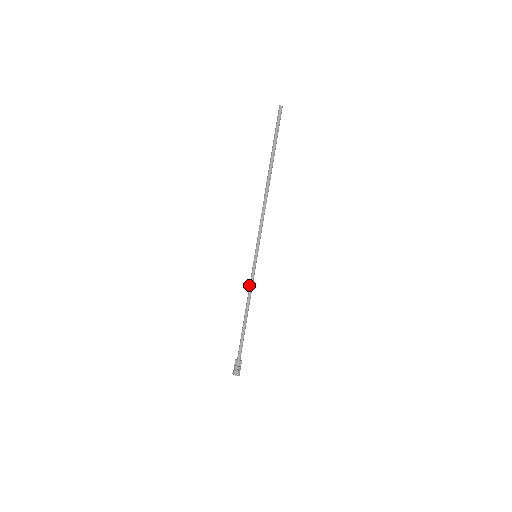
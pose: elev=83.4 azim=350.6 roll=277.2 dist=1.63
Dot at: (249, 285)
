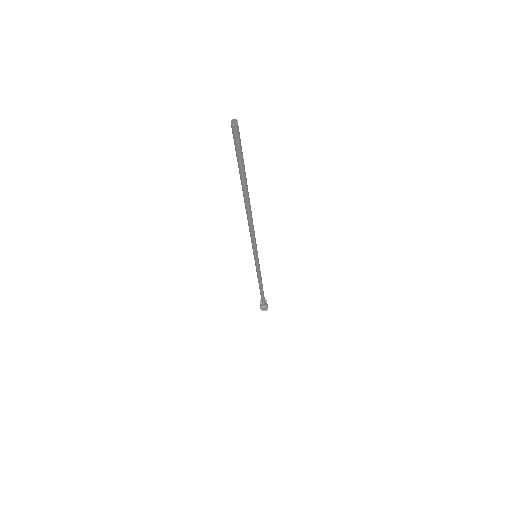
Dot at: occluded
